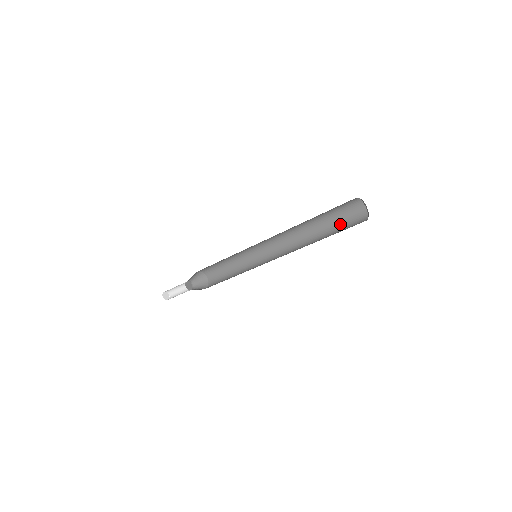
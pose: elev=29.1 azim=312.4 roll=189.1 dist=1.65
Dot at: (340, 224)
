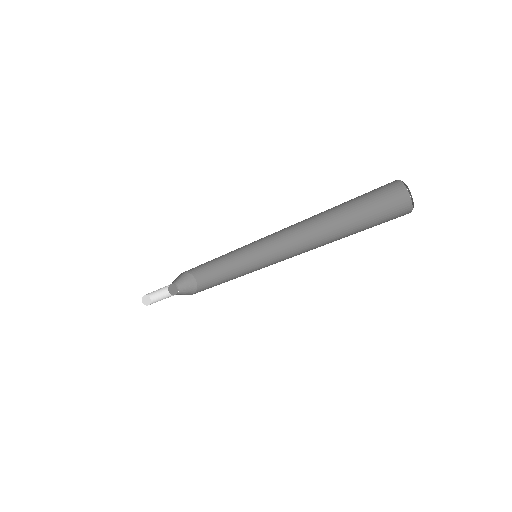
Dot at: (371, 219)
